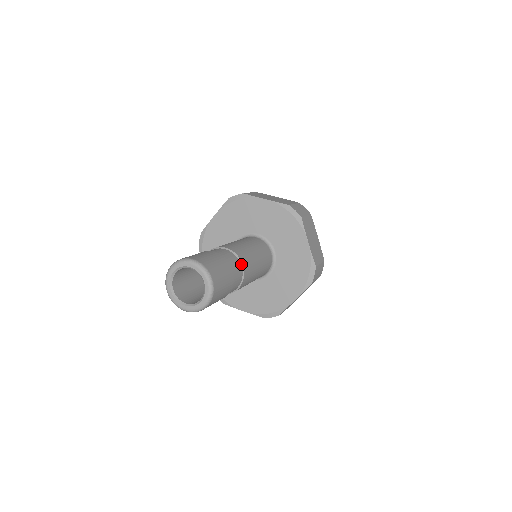
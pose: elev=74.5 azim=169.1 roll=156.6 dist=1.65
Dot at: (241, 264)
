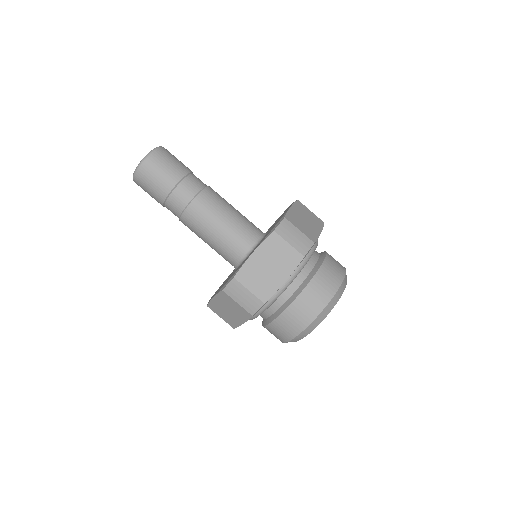
Dot at: (206, 187)
